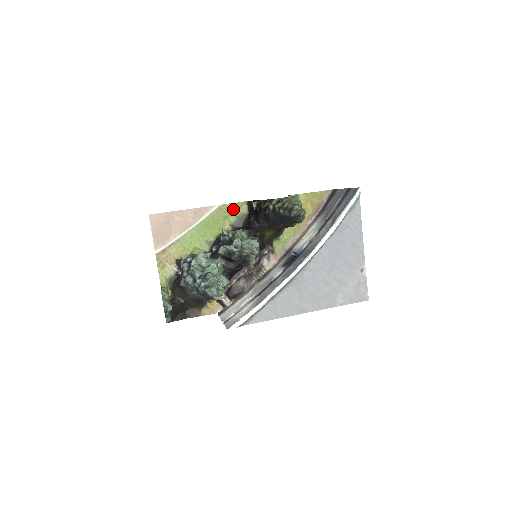
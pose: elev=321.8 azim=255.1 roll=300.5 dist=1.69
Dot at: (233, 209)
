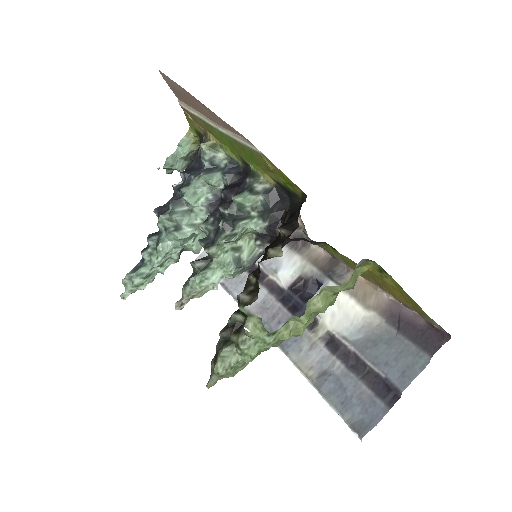
Dot at: (282, 175)
